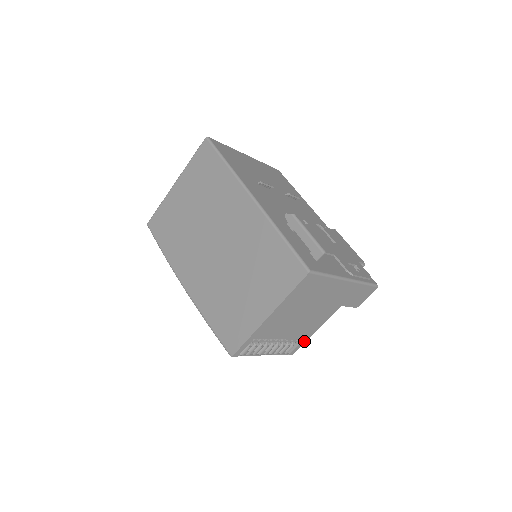
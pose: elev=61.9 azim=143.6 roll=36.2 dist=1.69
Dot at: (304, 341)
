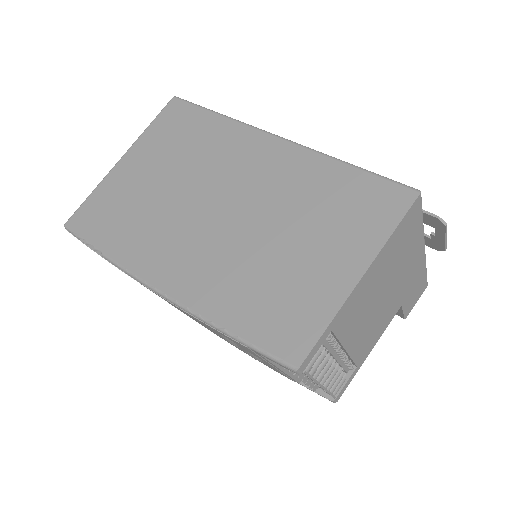
Dot at: (355, 372)
